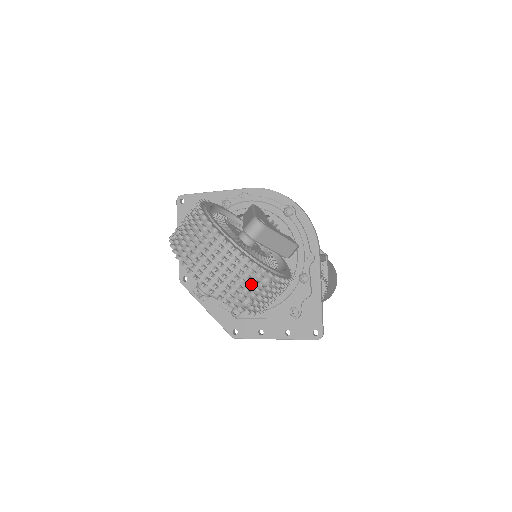
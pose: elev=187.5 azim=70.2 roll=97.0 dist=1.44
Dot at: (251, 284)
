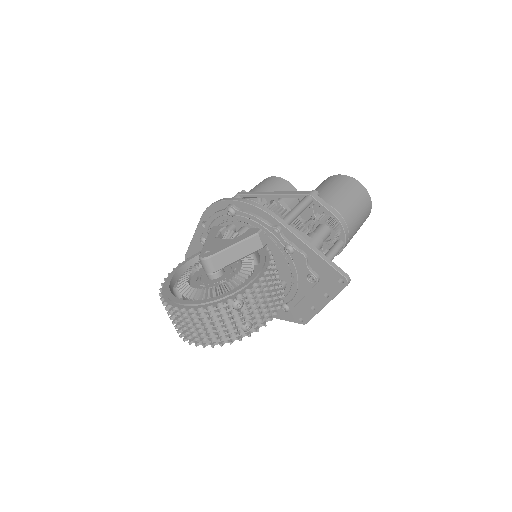
Dot at: (228, 317)
